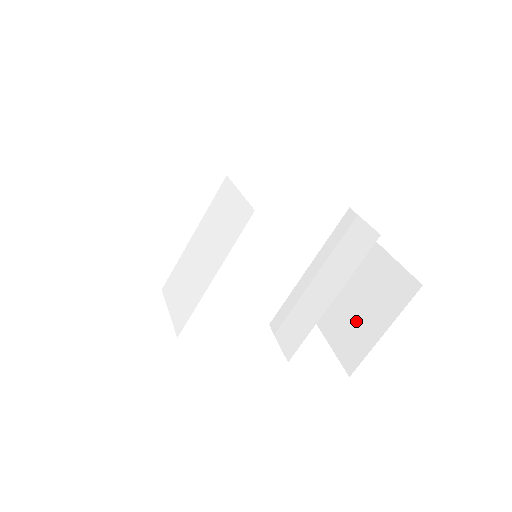
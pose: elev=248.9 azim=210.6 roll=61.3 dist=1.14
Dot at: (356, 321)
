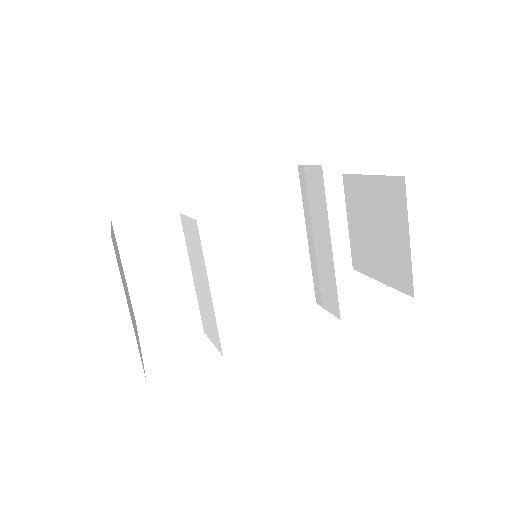
Dot at: (388, 249)
